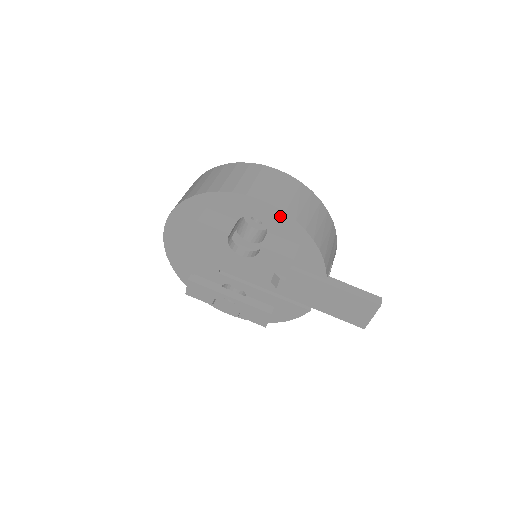
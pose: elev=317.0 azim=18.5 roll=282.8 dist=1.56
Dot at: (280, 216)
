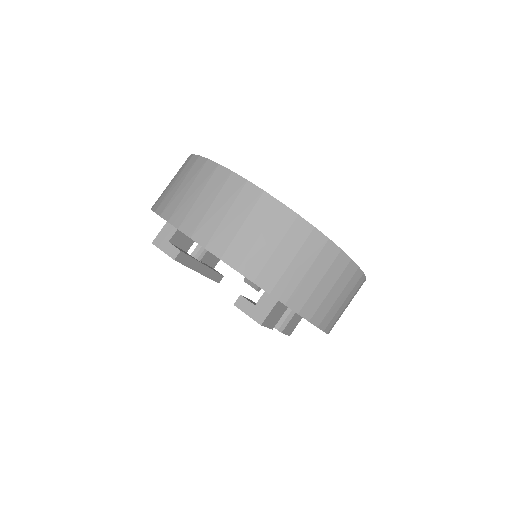
Dot at: occluded
